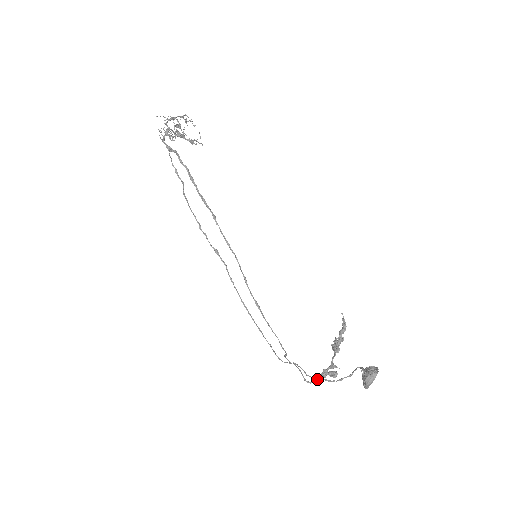
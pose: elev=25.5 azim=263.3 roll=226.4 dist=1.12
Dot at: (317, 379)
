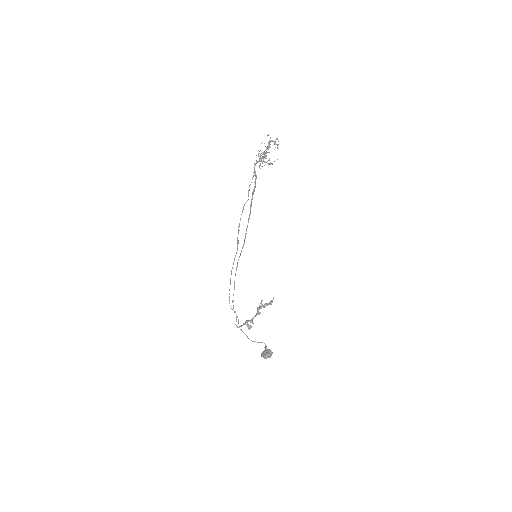
Dot at: (241, 326)
